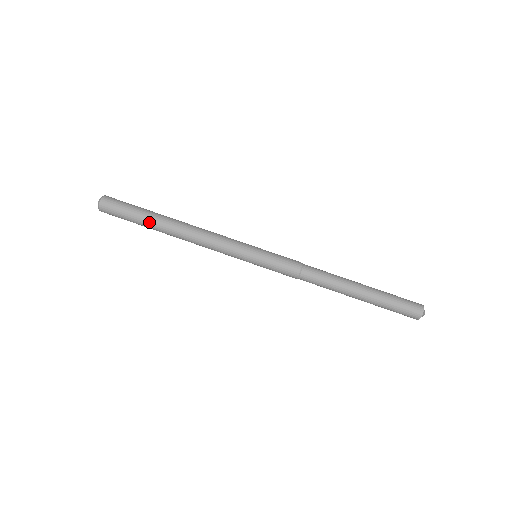
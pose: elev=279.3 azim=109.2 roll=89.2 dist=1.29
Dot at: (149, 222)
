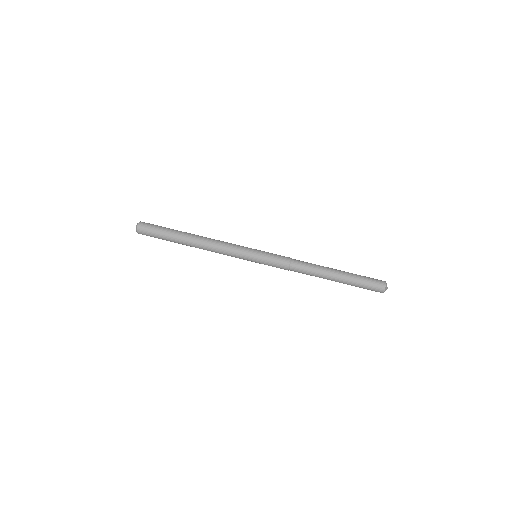
Dot at: (176, 233)
